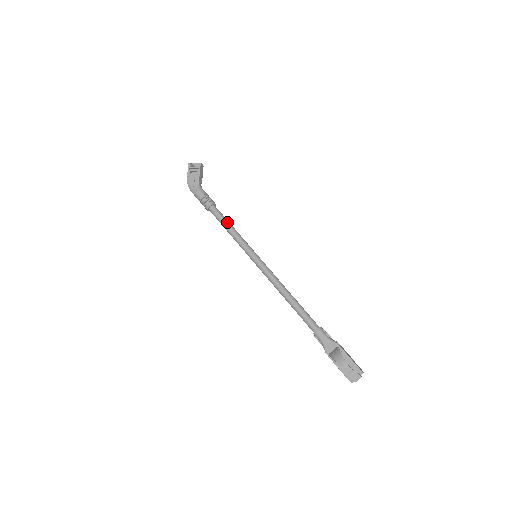
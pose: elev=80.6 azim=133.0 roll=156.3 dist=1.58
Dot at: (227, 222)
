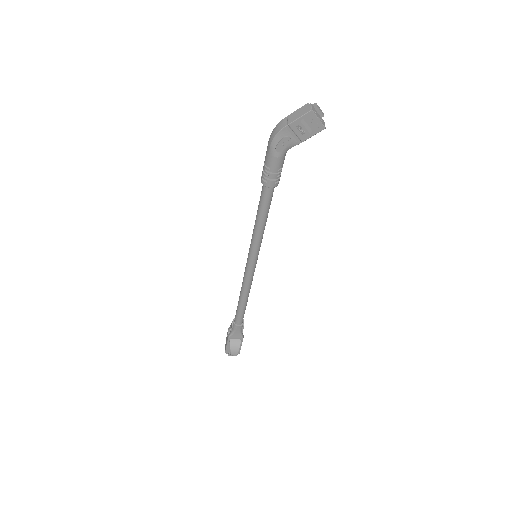
Dot at: (267, 214)
